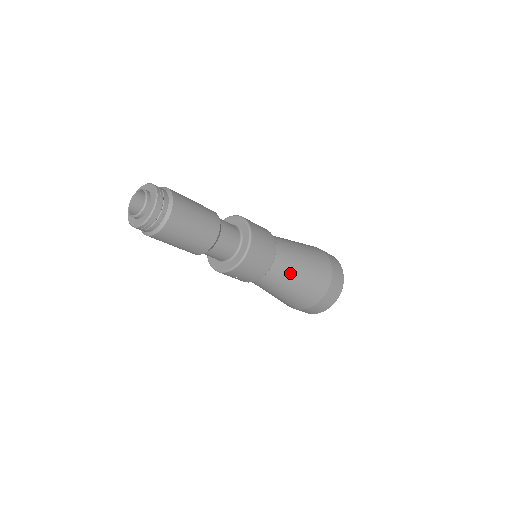
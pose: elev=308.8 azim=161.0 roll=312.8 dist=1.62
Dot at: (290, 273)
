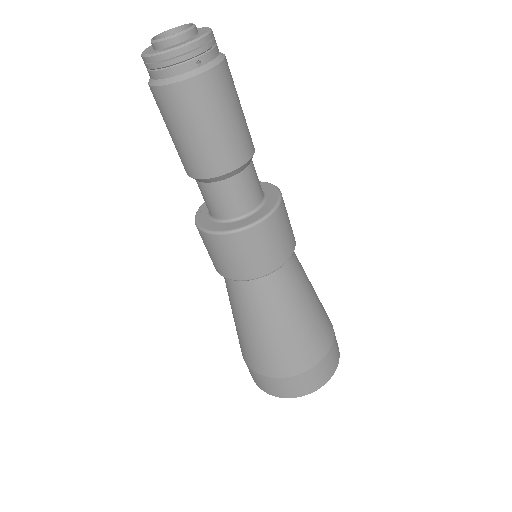
Dot at: (288, 303)
